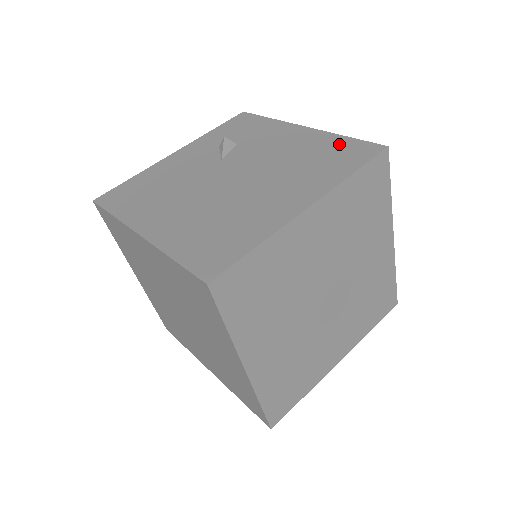
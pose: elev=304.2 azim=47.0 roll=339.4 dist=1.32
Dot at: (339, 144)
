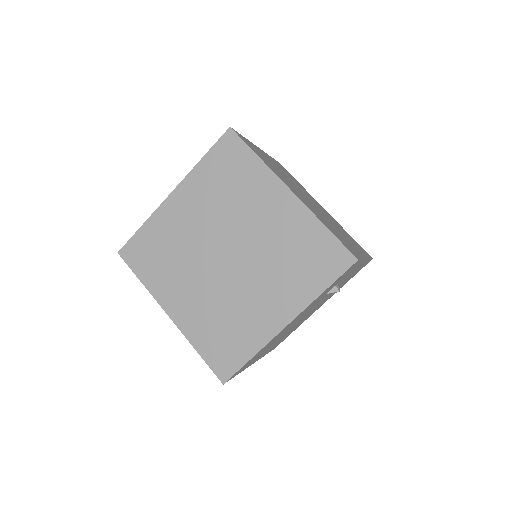
Dot at: occluded
